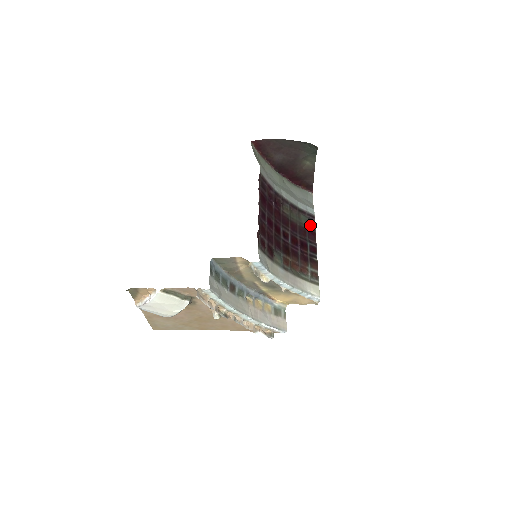
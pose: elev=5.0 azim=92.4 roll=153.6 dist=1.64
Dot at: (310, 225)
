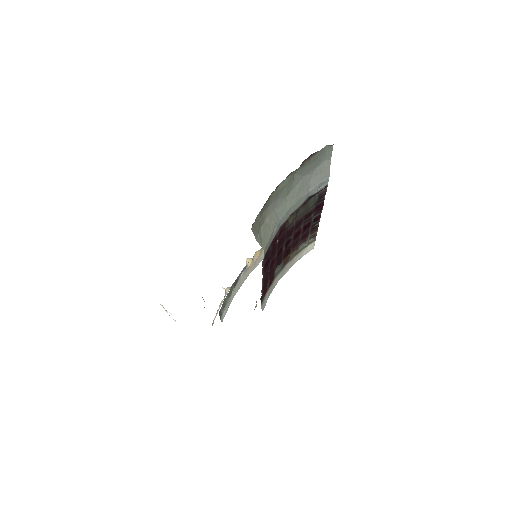
Dot at: (319, 200)
